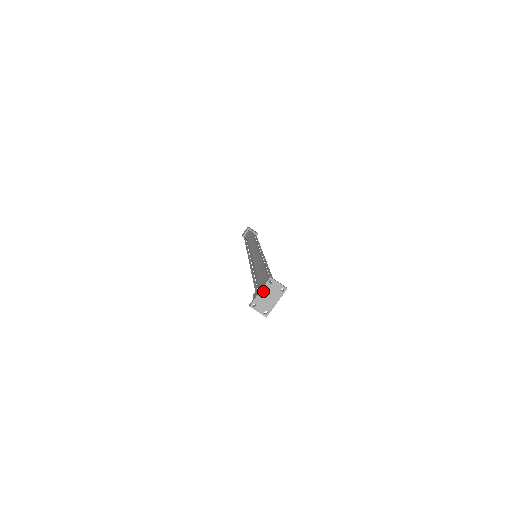
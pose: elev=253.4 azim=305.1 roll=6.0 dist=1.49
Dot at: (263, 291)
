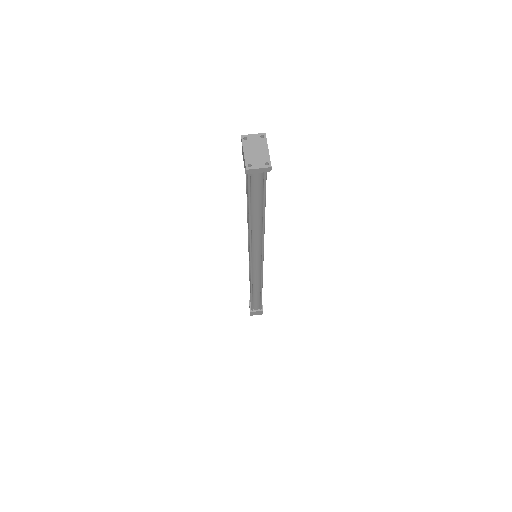
Dot at: (246, 150)
